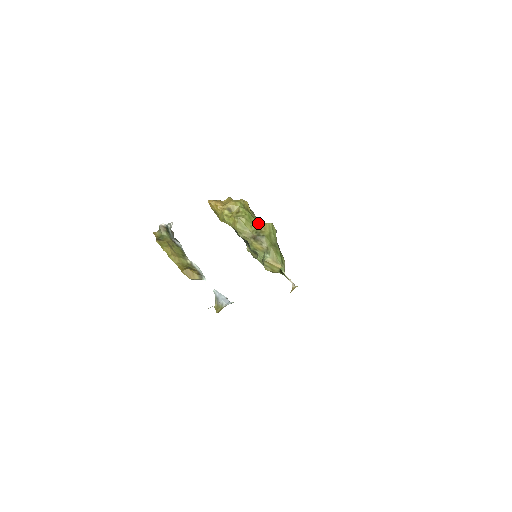
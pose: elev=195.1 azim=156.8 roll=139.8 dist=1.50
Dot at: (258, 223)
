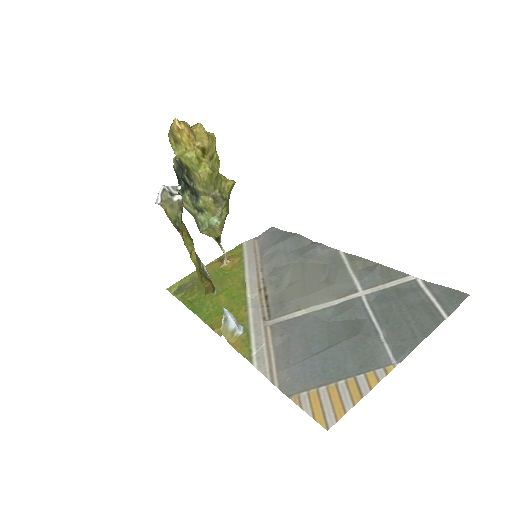
Dot at: (221, 176)
